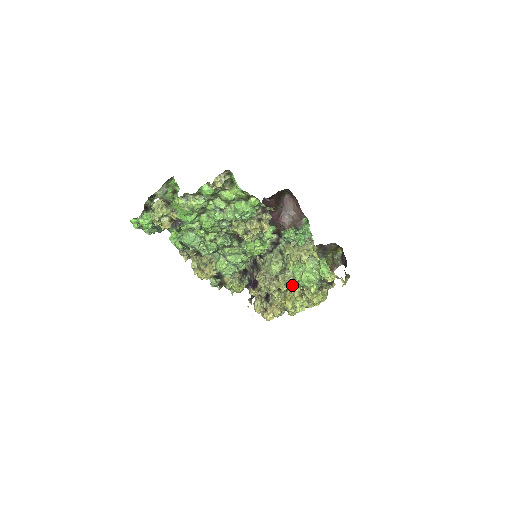
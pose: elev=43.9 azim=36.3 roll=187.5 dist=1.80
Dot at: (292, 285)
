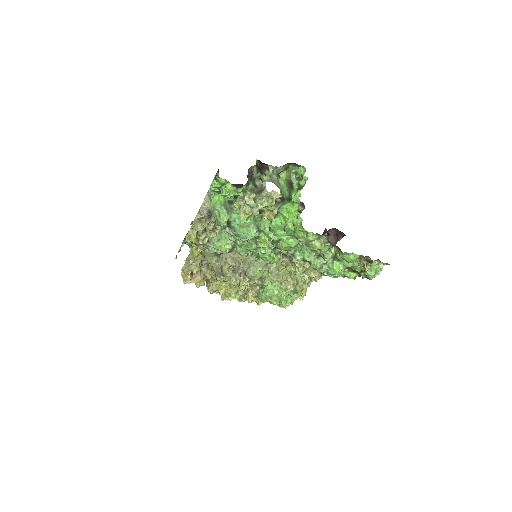
Dot at: (250, 289)
